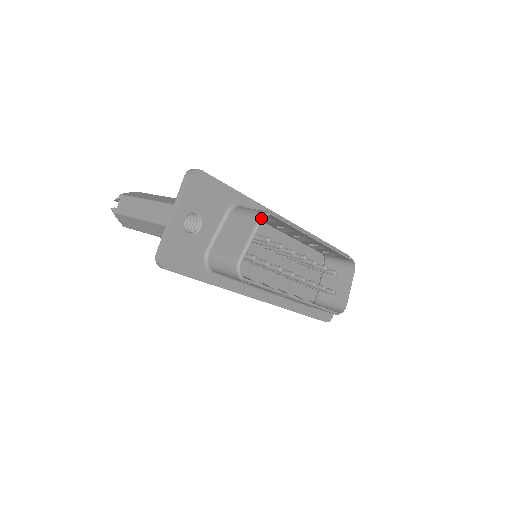
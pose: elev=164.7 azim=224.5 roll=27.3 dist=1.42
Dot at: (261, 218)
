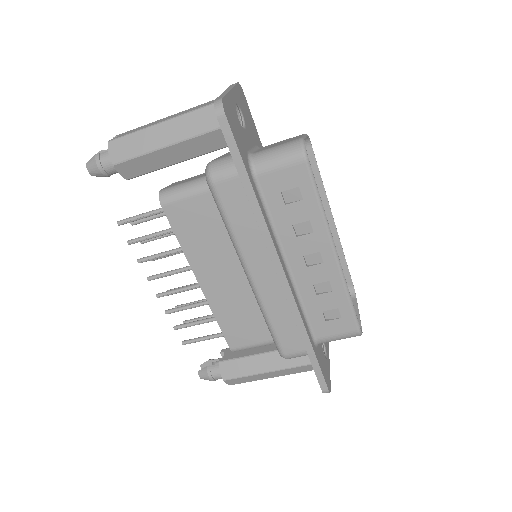
Dot at: (306, 134)
